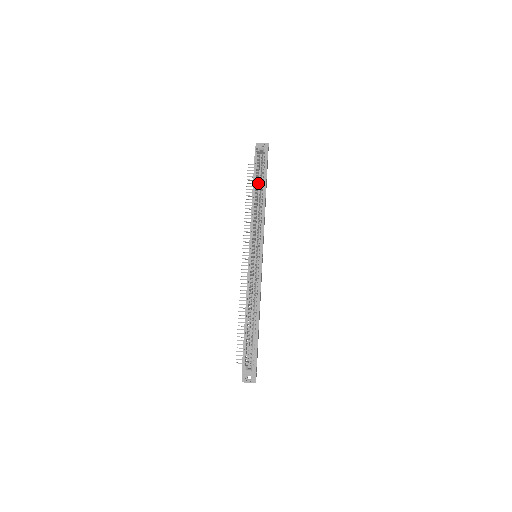
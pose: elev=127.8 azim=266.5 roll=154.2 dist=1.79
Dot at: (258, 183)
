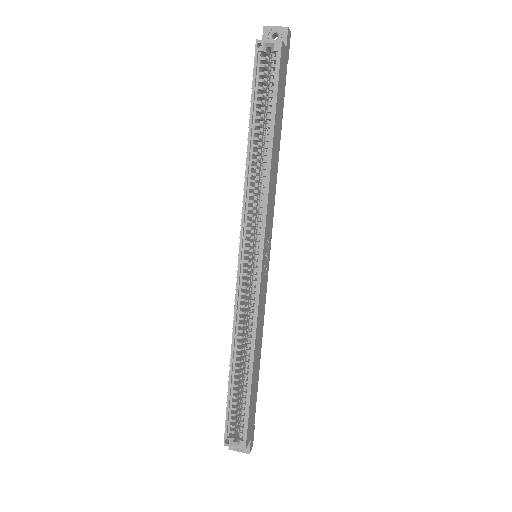
Dot at: (261, 119)
